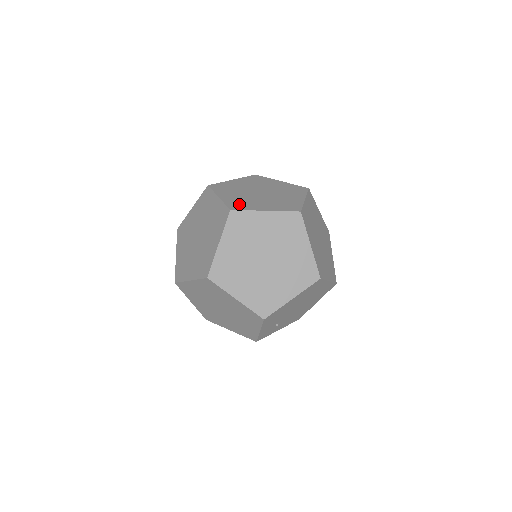
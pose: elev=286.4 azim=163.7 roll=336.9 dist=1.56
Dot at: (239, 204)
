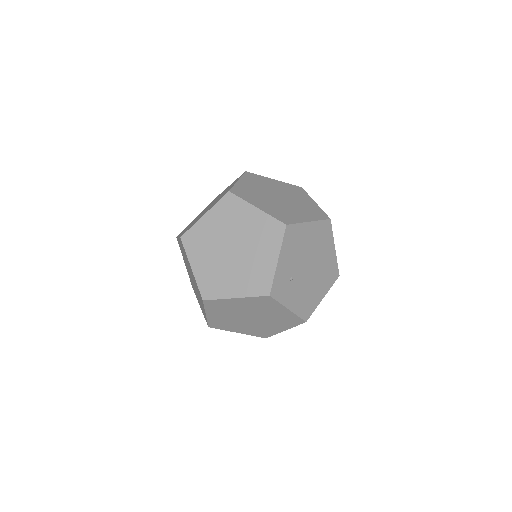
Dot at: occluded
